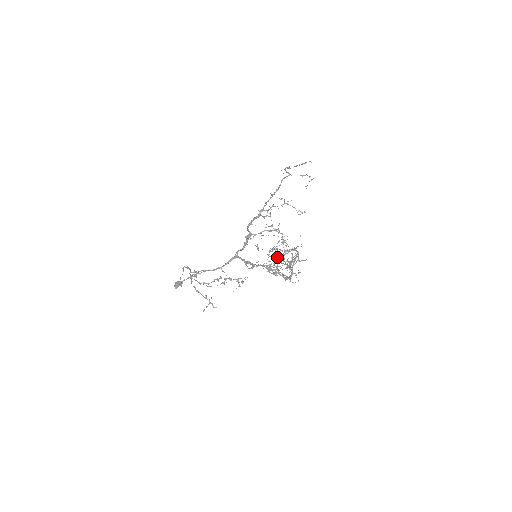
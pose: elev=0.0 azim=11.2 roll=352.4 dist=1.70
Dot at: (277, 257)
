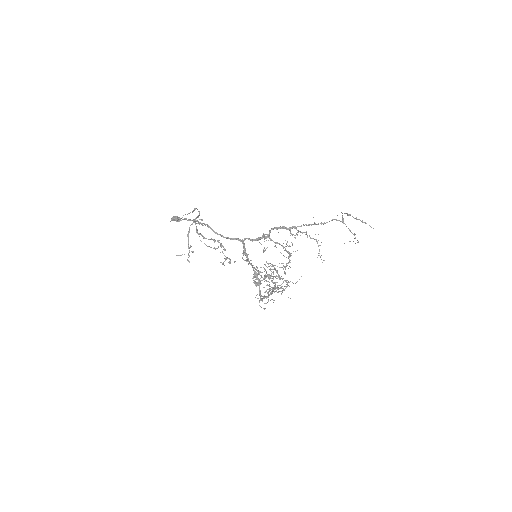
Dot at: occluded
